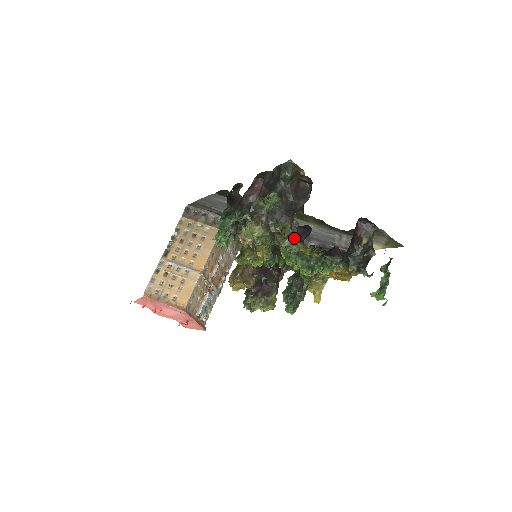
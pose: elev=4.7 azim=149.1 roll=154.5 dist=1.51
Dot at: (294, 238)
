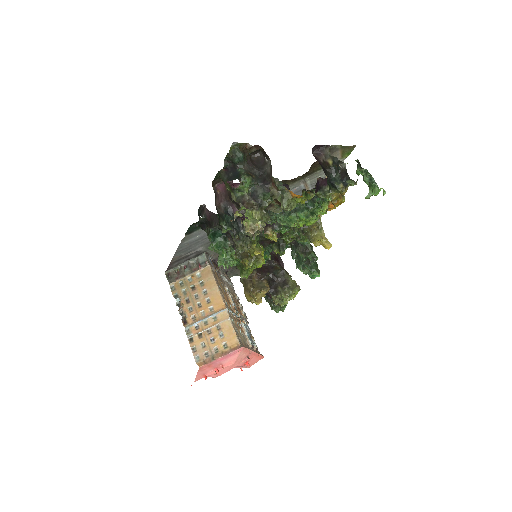
Dot at: (288, 194)
